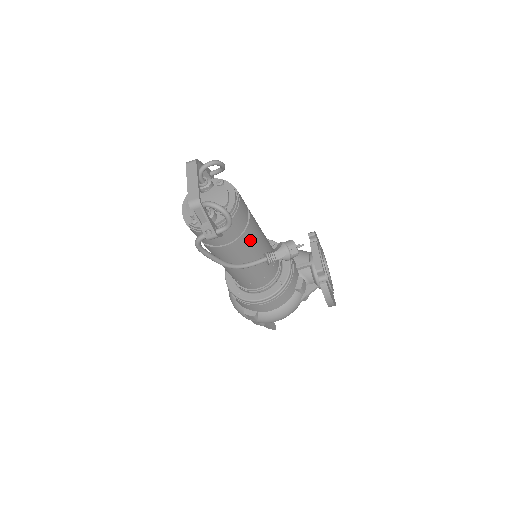
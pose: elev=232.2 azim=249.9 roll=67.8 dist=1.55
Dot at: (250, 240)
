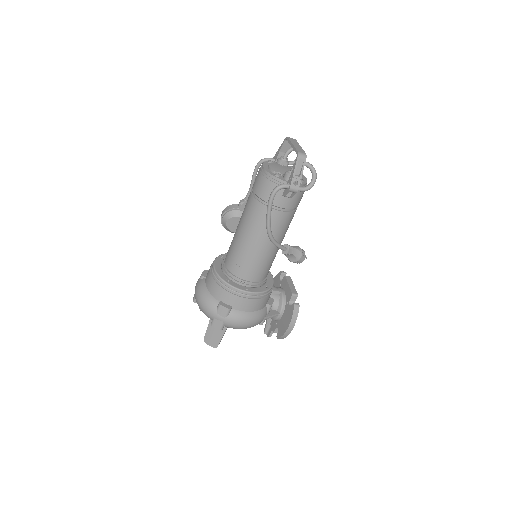
Dot at: (289, 223)
